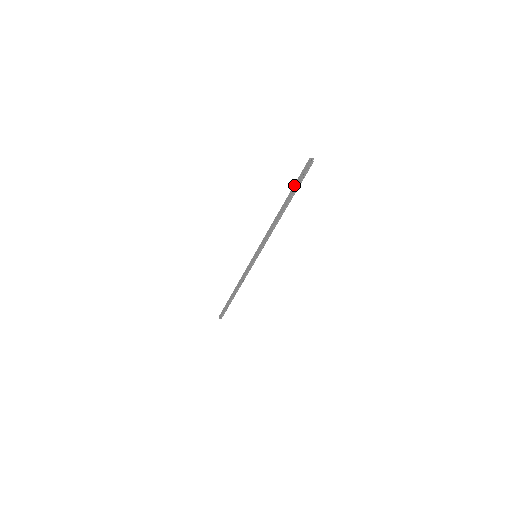
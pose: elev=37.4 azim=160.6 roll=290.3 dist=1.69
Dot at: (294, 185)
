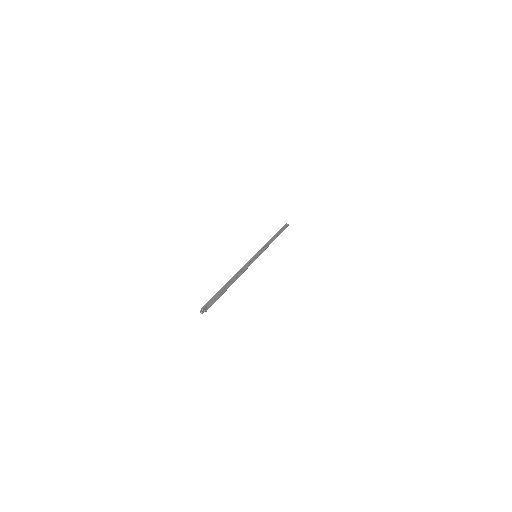
Dot at: occluded
